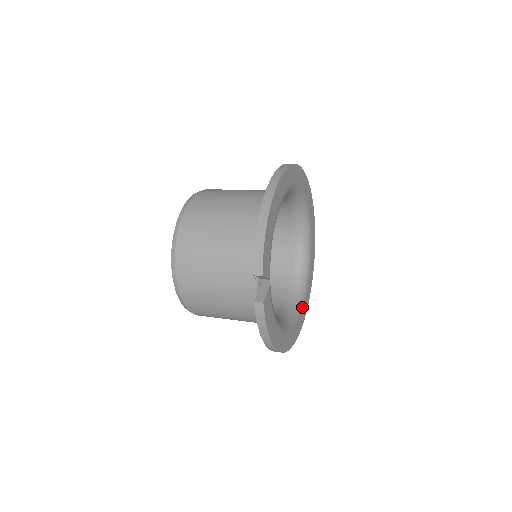
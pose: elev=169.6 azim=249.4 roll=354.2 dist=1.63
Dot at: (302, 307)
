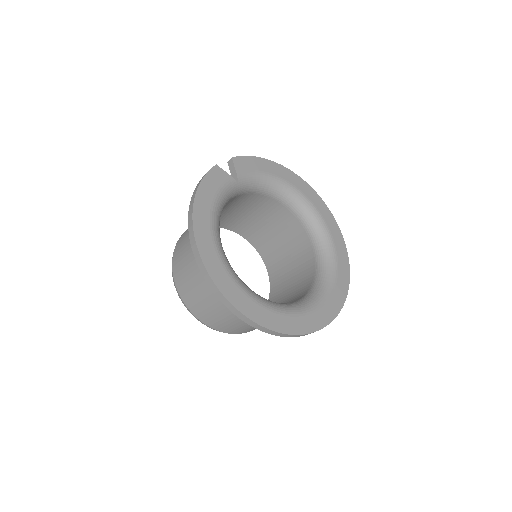
Dot at: (259, 302)
